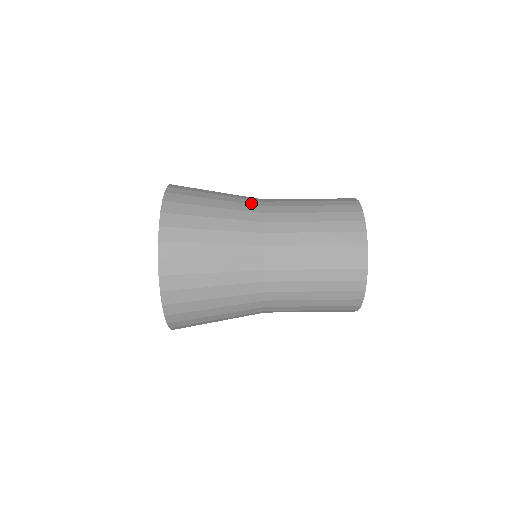
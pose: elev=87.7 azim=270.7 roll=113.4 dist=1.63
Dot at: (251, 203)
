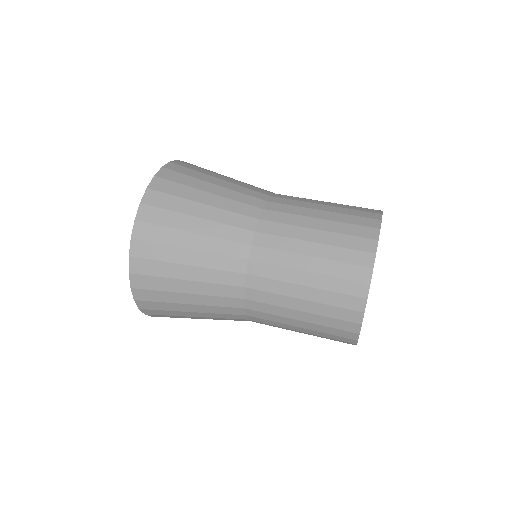
Dot at: occluded
